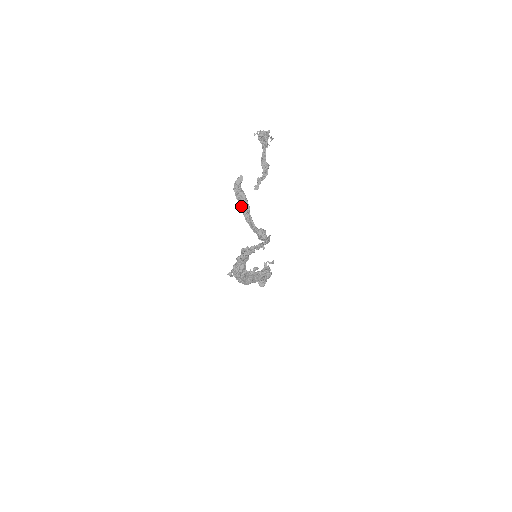
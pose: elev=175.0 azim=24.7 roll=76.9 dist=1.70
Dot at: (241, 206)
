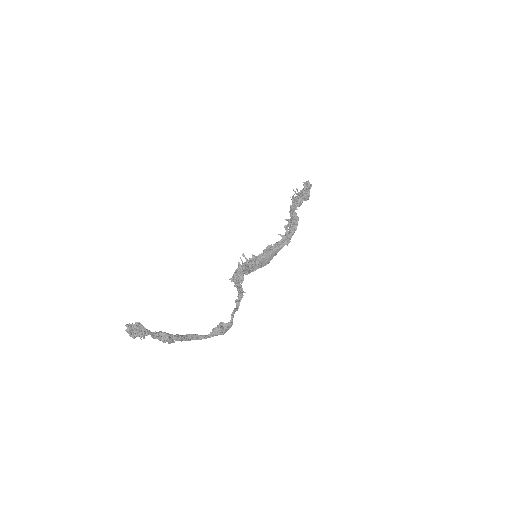
Dot at: occluded
